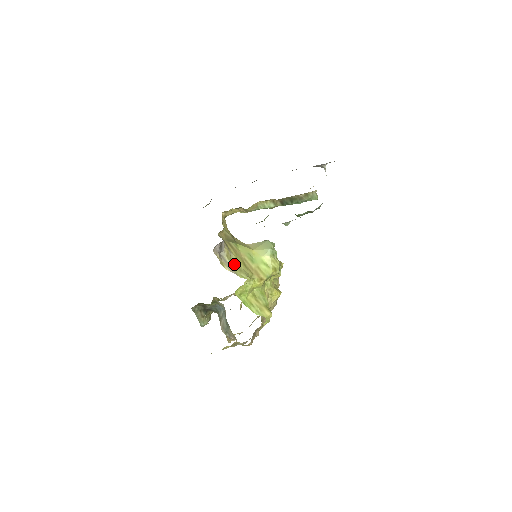
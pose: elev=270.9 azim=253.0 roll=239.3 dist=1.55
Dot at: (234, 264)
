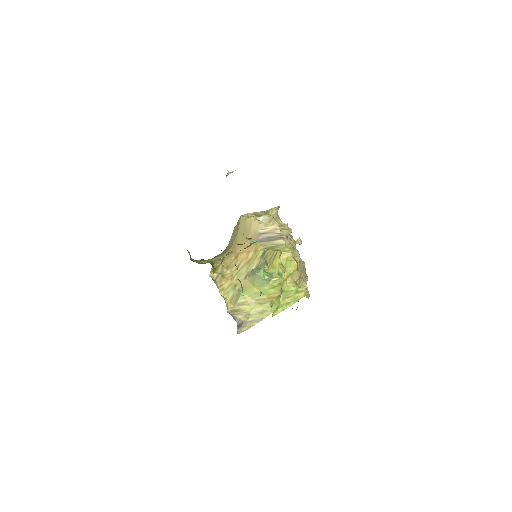
Dot at: (256, 315)
